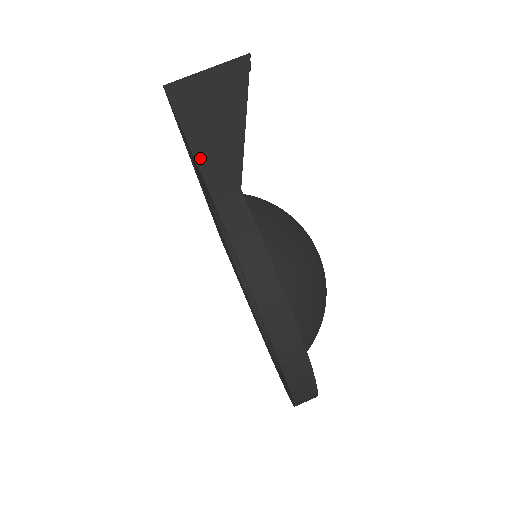
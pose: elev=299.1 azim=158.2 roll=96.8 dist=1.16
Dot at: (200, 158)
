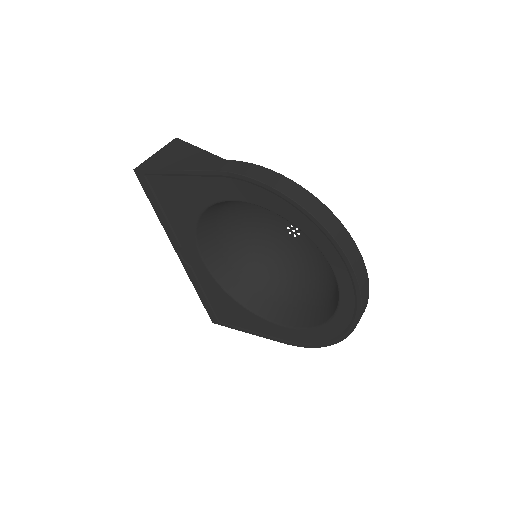
Dot at: (189, 168)
